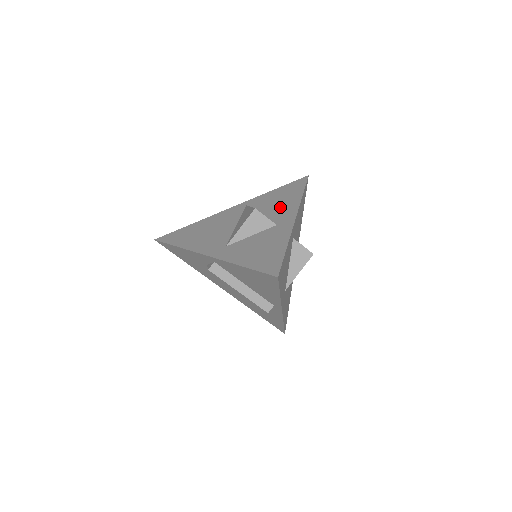
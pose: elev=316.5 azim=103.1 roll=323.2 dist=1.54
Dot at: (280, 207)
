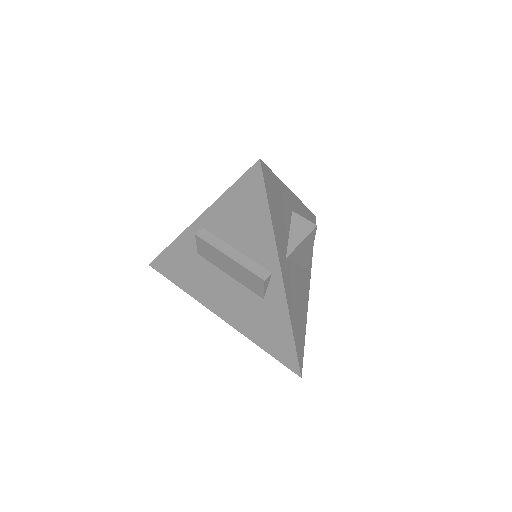
Dot at: occluded
